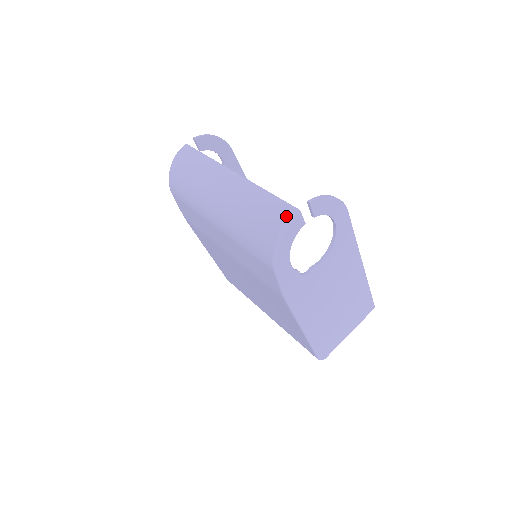
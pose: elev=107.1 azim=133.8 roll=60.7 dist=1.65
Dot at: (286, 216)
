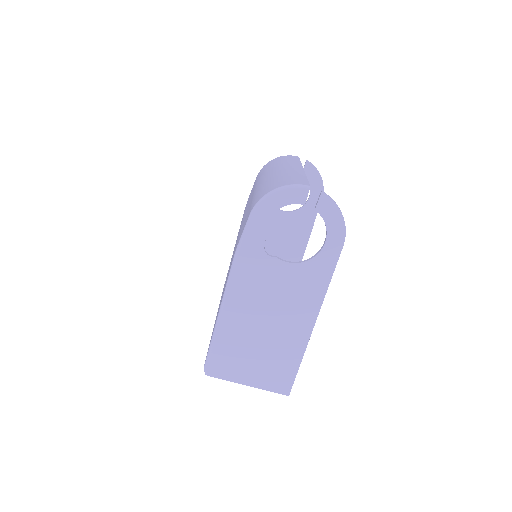
Dot at: (298, 183)
